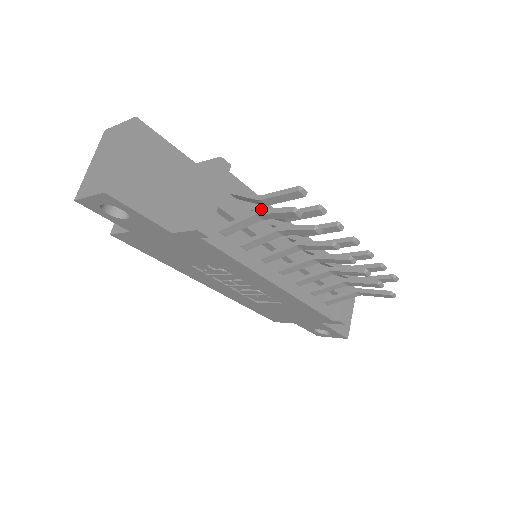
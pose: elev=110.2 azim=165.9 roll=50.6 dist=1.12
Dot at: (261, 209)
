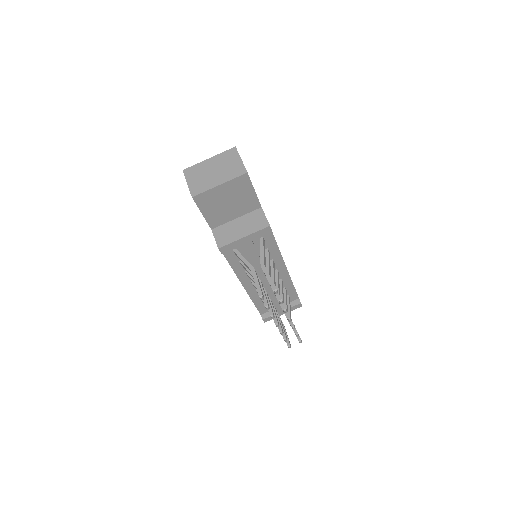
Dot at: (255, 272)
